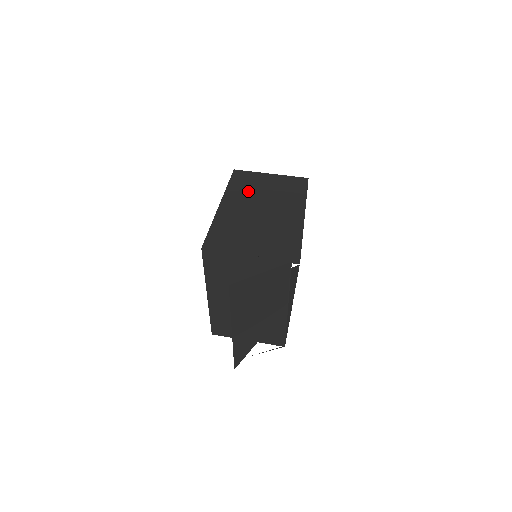
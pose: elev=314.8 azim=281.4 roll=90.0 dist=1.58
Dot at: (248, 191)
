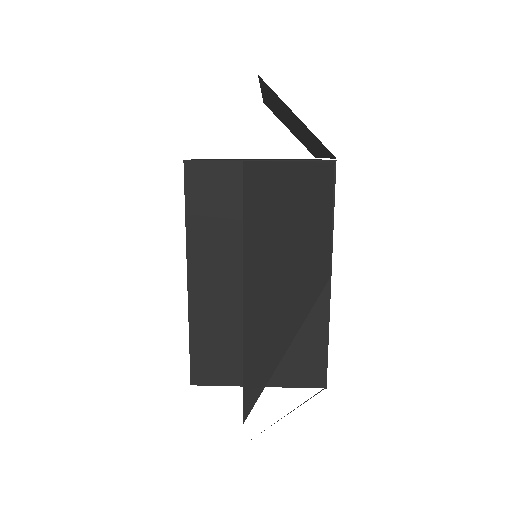
Dot at: occluded
